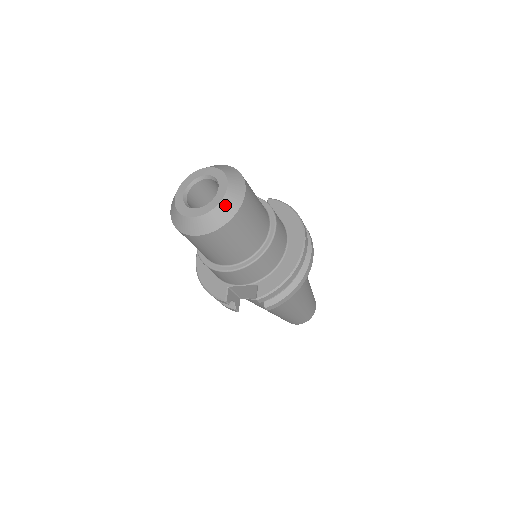
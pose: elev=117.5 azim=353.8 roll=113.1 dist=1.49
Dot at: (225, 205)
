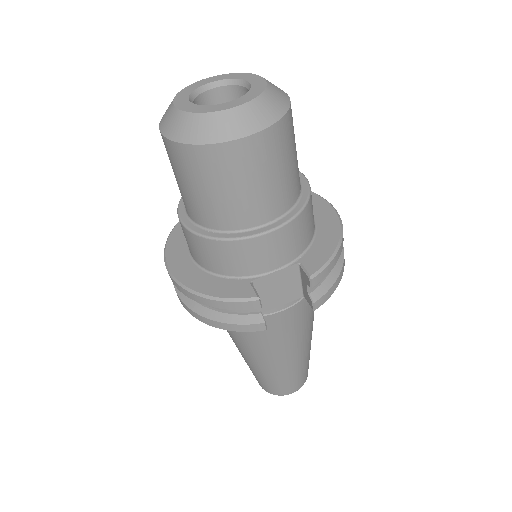
Dot at: (273, 93)
